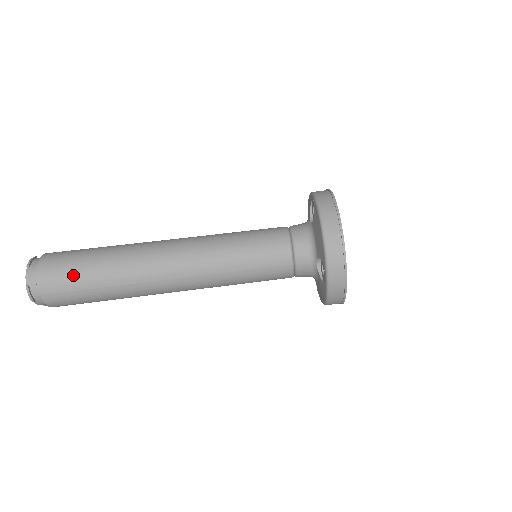
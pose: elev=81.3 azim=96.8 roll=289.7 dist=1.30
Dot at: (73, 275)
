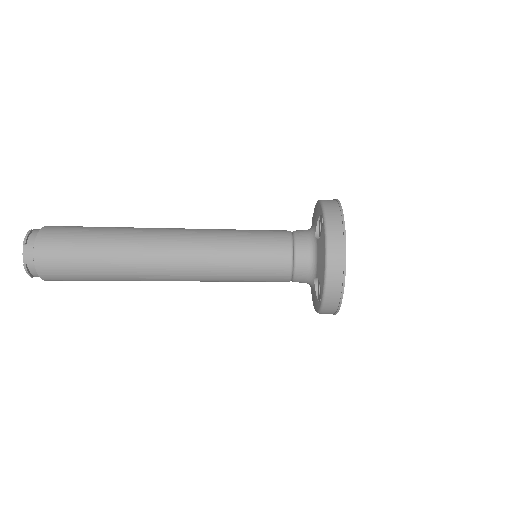
Dot at: (71, 261)
